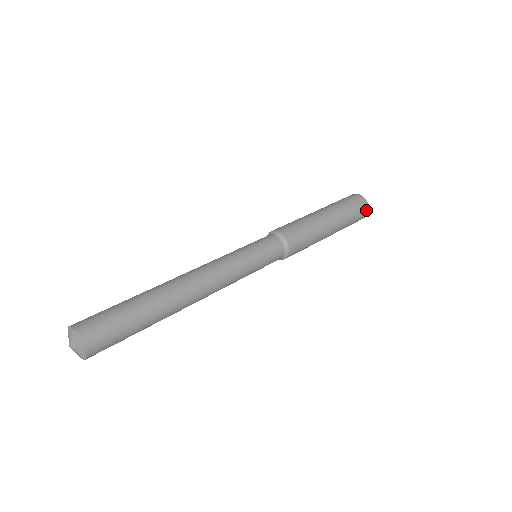
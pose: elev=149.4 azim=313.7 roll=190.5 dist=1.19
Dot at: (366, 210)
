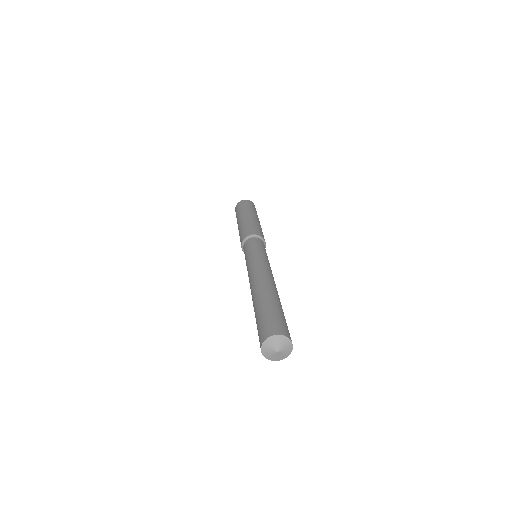
Dot at: (252, 203)
